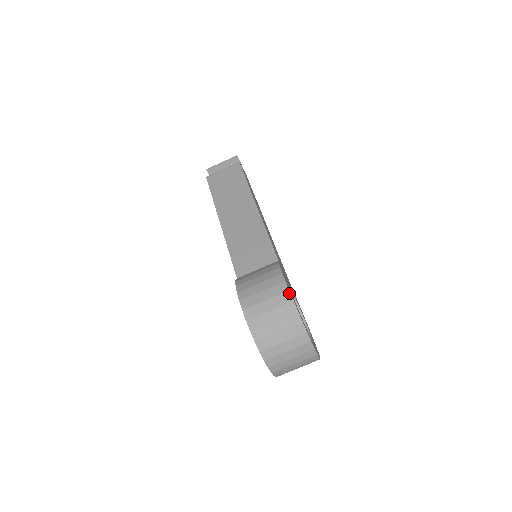
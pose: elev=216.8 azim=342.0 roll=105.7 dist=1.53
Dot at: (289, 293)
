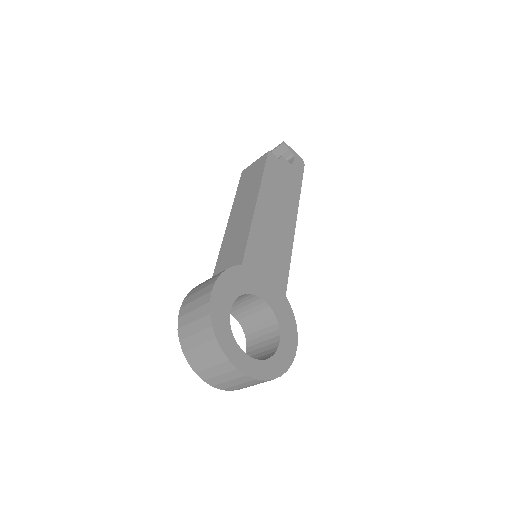
Dot at: (209, 304)
